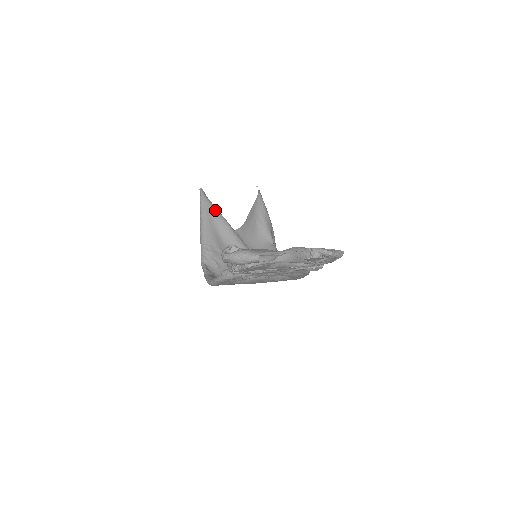
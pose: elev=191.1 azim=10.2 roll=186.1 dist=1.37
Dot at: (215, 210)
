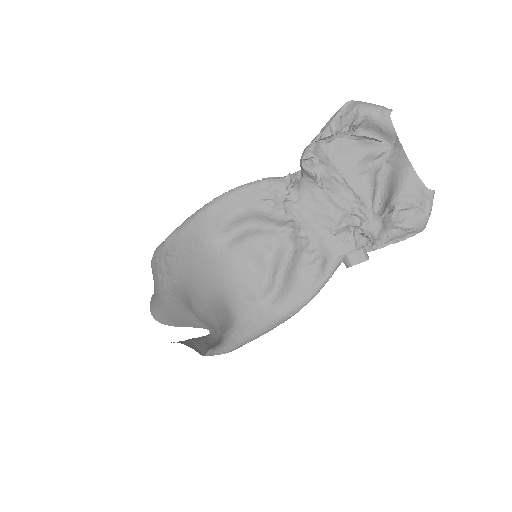
Dot at: occluded
